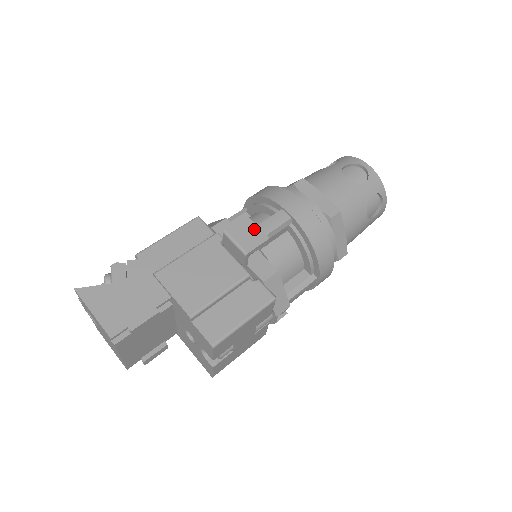
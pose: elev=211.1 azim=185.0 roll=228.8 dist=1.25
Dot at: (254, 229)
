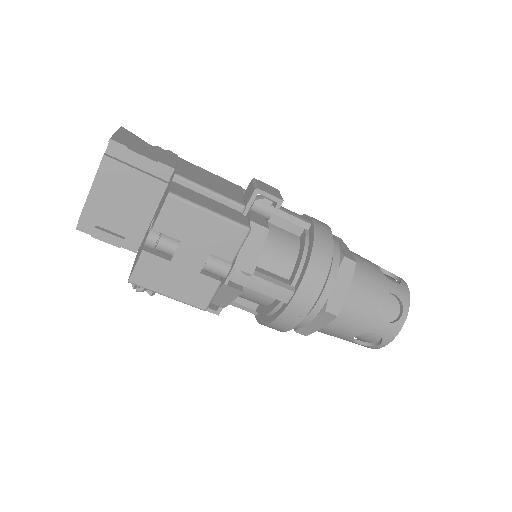
Dot at: (277, 193)
